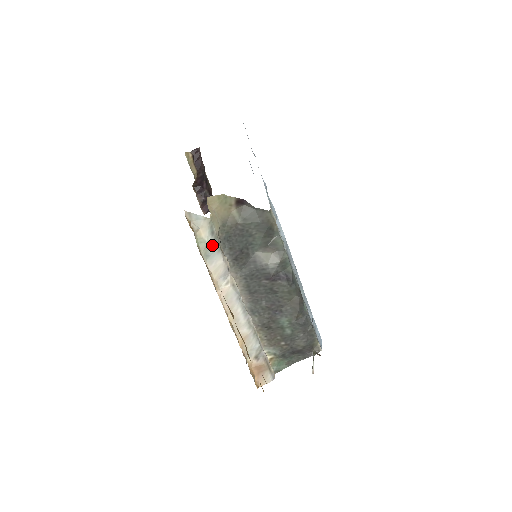
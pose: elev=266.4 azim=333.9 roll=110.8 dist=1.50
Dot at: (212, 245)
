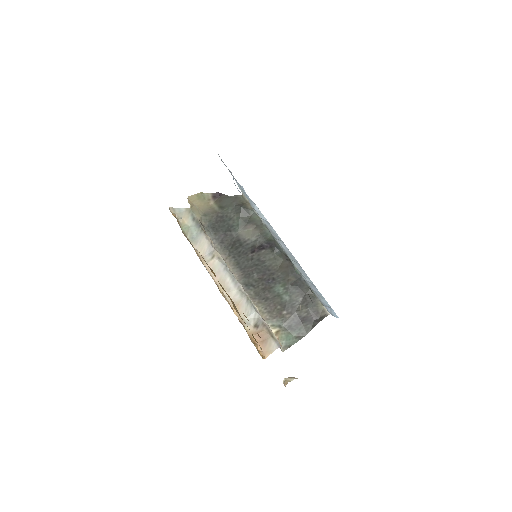
Dot at: (195, 228)
